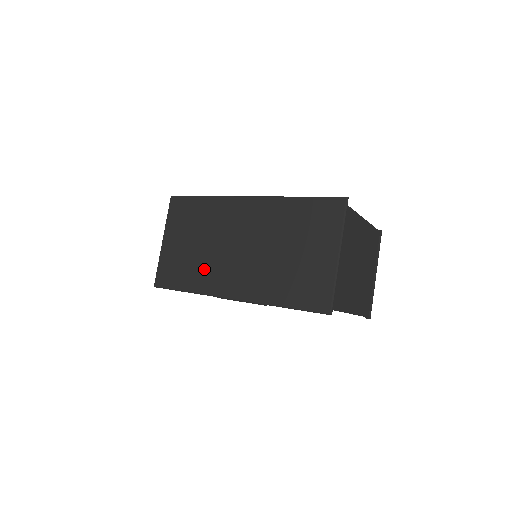
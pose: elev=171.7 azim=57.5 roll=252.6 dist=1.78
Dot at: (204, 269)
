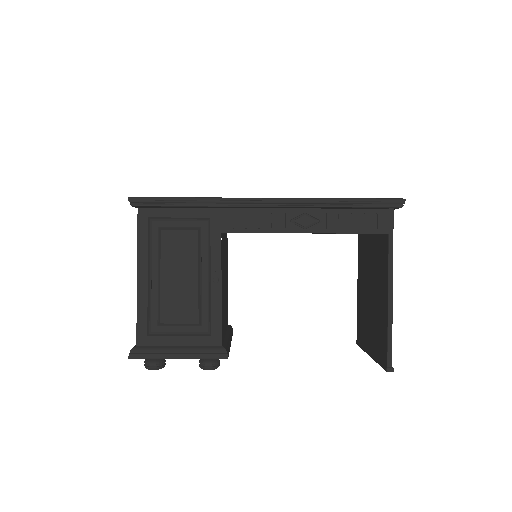
Dot at: occluded
